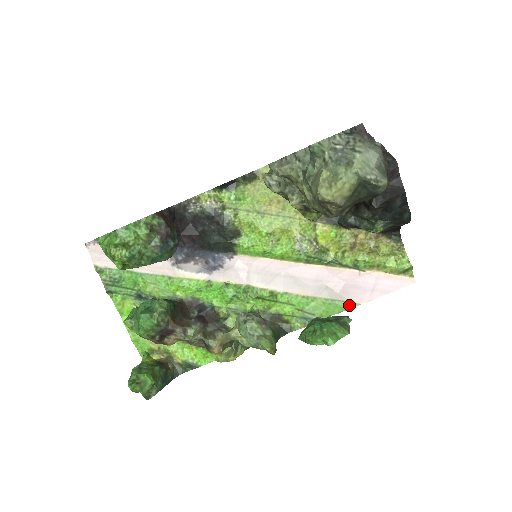
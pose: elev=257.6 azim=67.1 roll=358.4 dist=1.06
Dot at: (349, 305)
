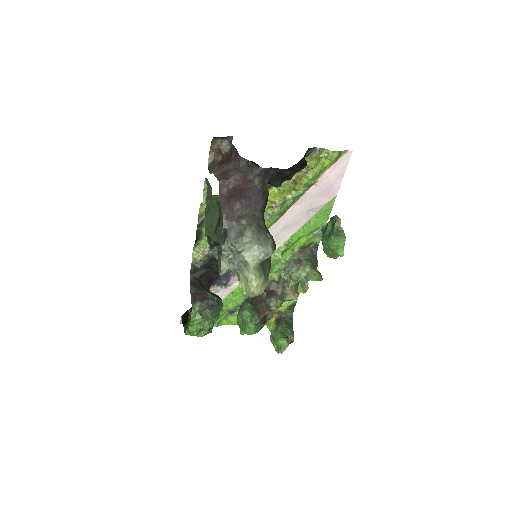
Dot at: (331, 203)
